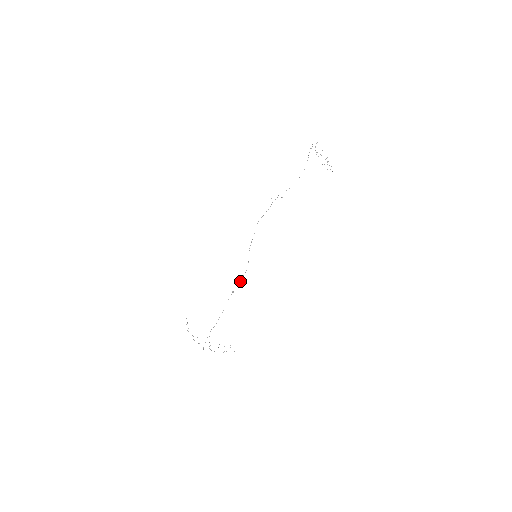
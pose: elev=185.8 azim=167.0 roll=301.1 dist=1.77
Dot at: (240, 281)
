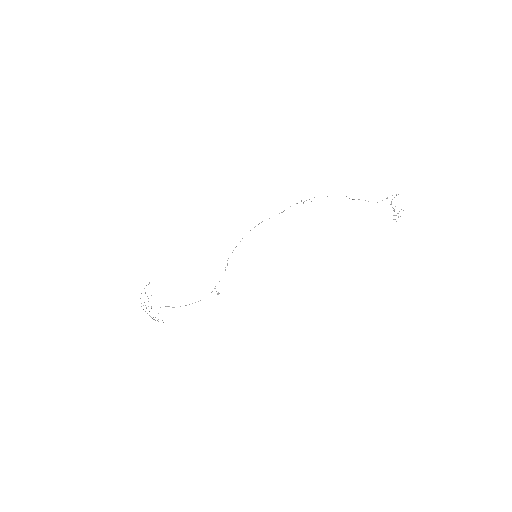
Dot at: occluded
